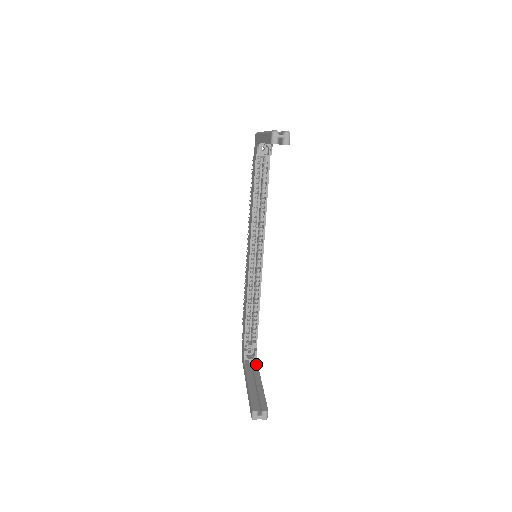
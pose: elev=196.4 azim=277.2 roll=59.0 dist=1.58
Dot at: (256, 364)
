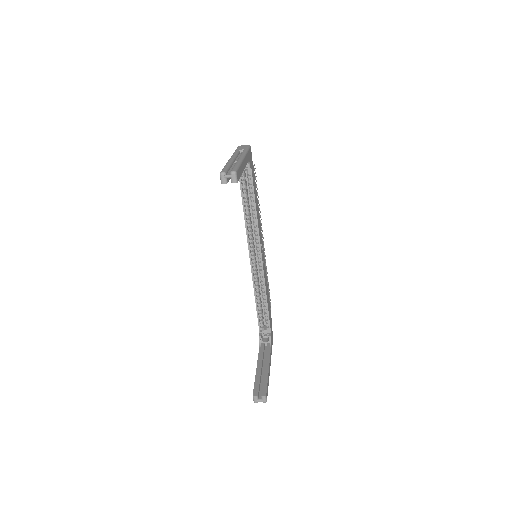
Dot at: (269, 347)
